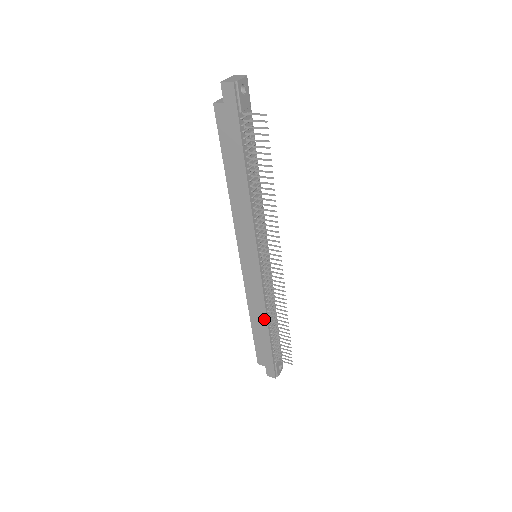
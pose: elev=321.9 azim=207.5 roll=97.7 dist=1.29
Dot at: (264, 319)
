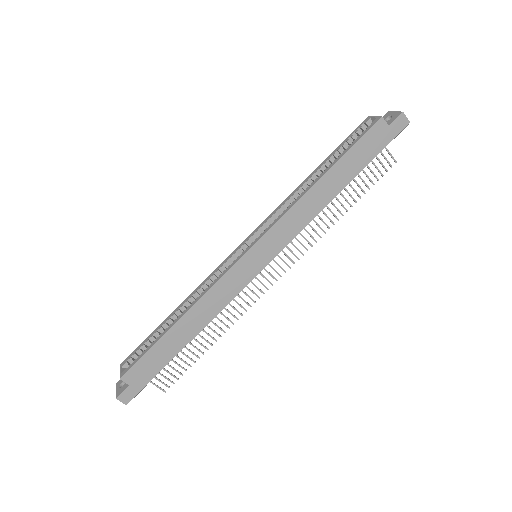
Dot at: (201, 326)
